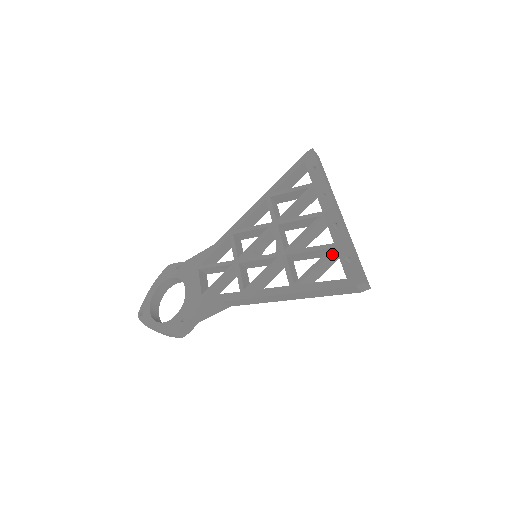
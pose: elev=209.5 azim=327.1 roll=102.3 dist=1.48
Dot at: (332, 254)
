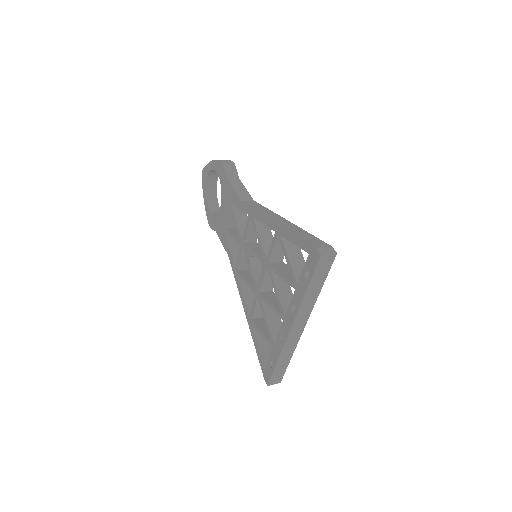
Dot at: occluded
